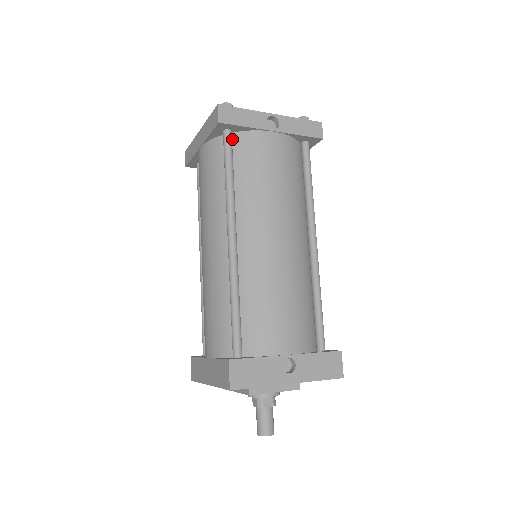
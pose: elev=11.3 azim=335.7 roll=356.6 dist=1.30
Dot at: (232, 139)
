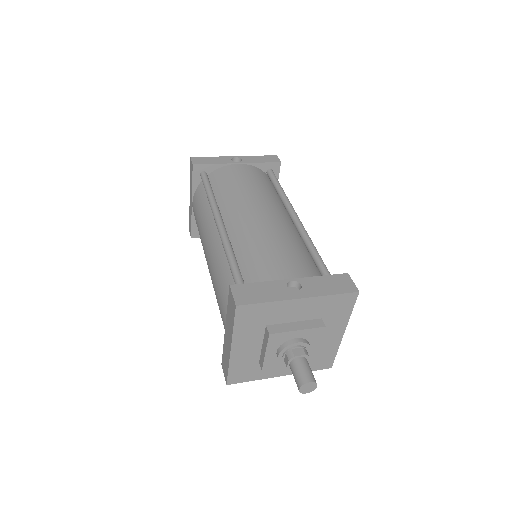
Dot at: occluded
